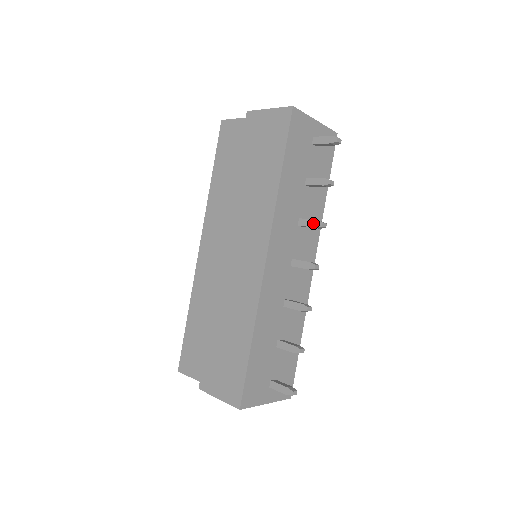
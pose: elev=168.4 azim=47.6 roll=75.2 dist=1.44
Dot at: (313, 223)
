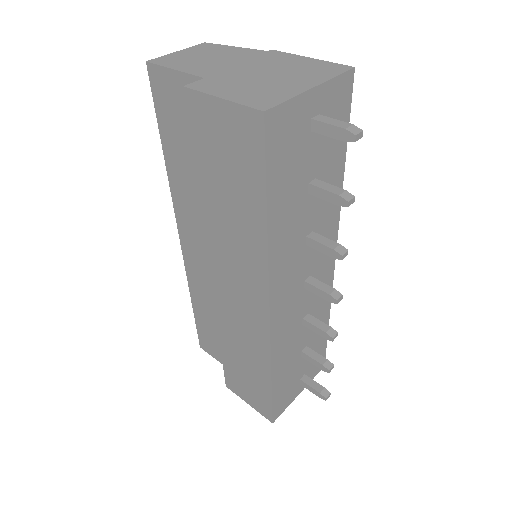
Dot at: (328, 251)
